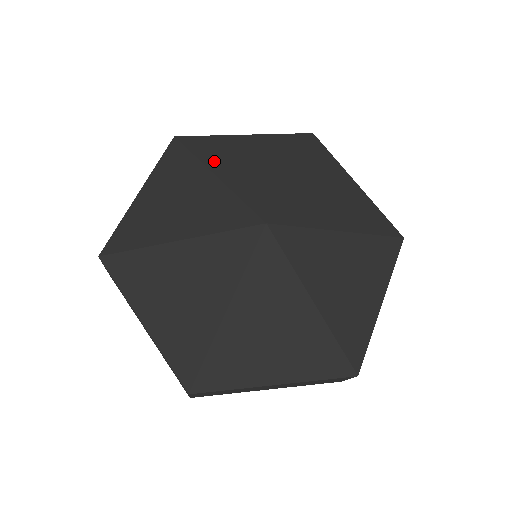
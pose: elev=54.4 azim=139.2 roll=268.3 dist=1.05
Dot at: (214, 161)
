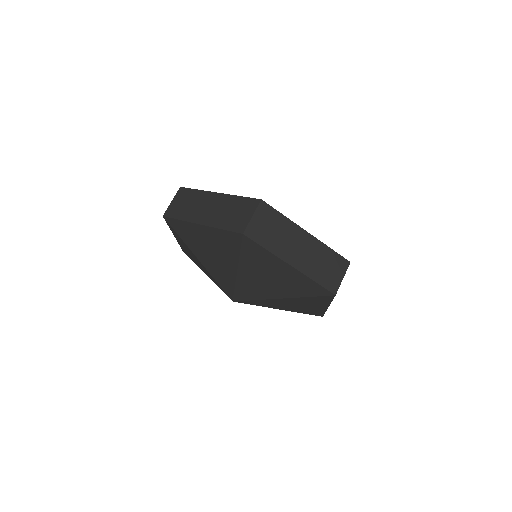
Dot at: occluded
